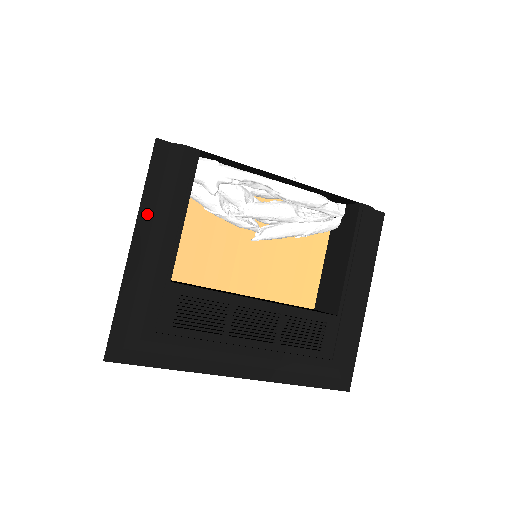
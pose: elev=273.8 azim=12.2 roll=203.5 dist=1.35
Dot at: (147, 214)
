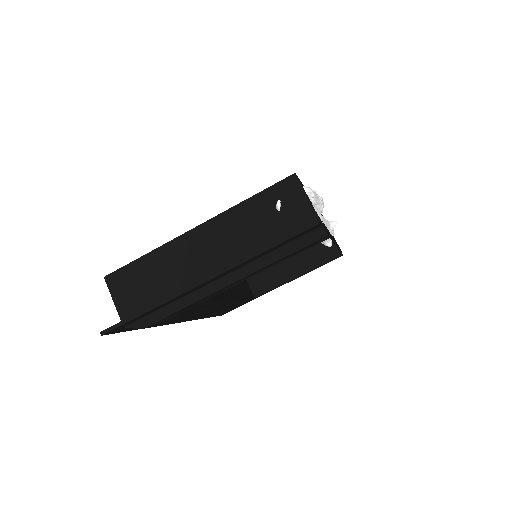
Dot at: (243, 265)
